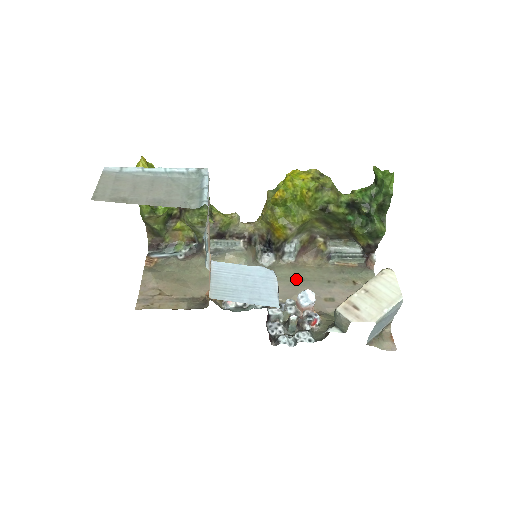
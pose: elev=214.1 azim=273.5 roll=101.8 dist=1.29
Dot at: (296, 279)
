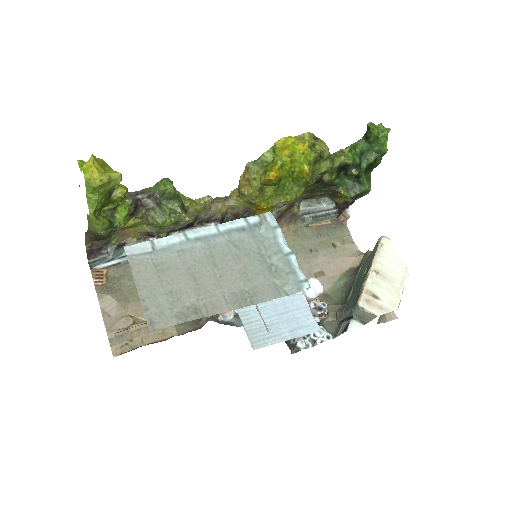
Dot at: occluded
